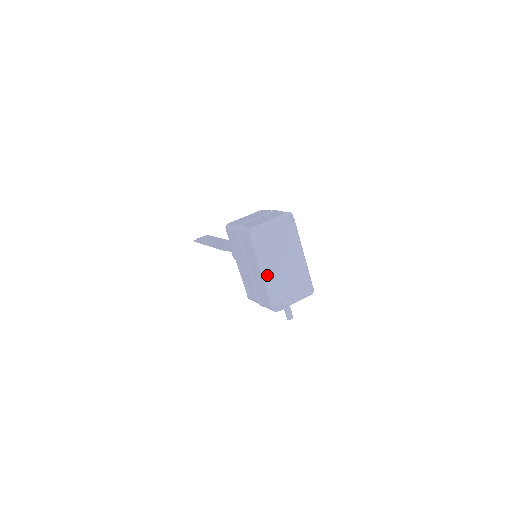
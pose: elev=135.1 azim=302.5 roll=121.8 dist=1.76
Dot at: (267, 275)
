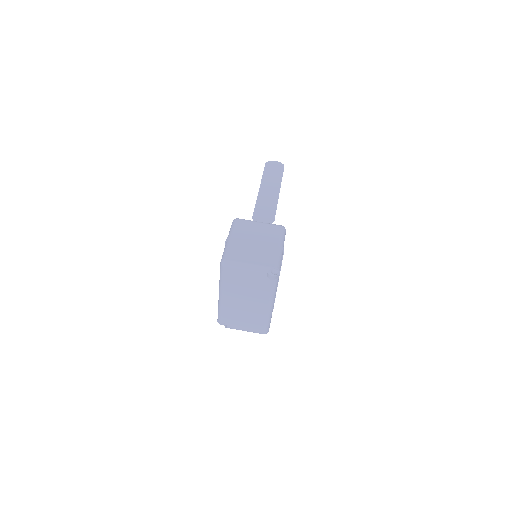
Dot at: (222, 300)
